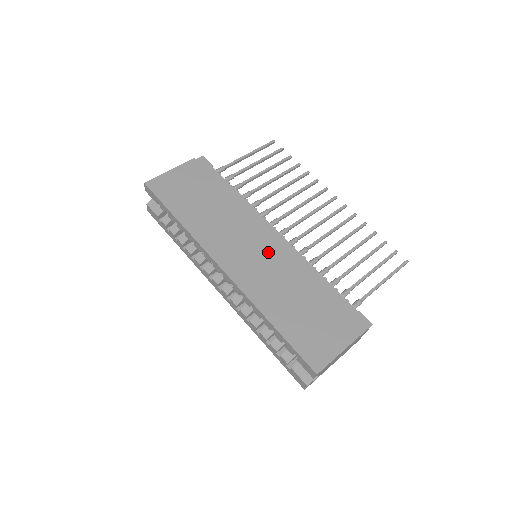
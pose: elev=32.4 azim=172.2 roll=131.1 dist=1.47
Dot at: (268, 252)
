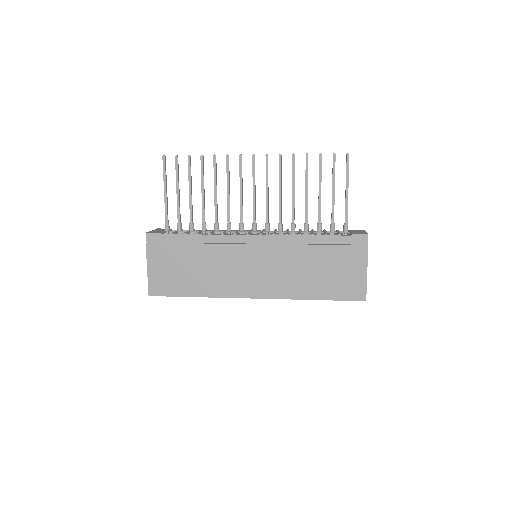
Dot at: (264, 258)
